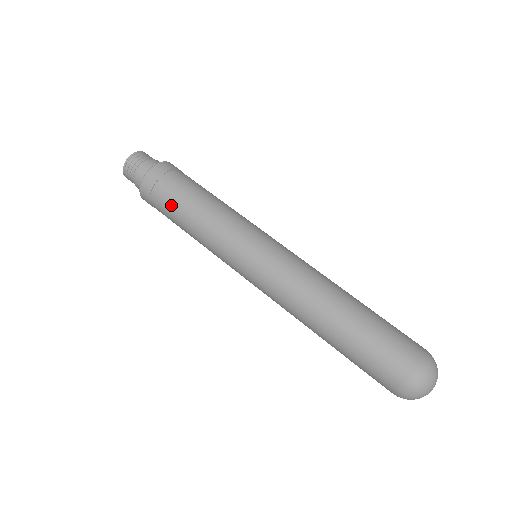
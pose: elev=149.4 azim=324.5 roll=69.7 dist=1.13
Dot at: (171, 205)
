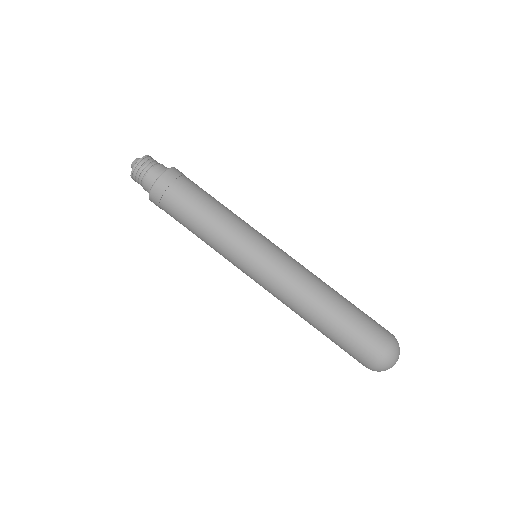
Dot at: (189, 199)
